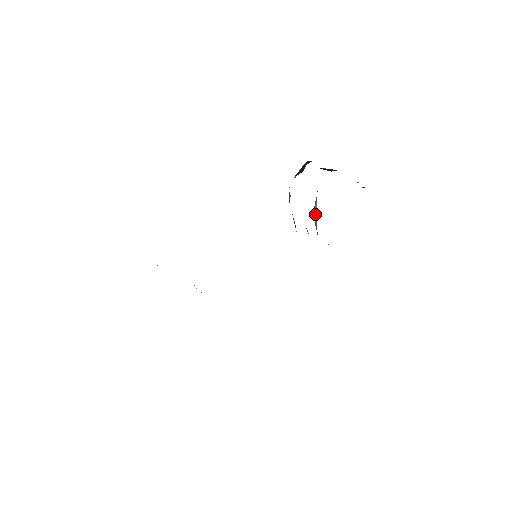
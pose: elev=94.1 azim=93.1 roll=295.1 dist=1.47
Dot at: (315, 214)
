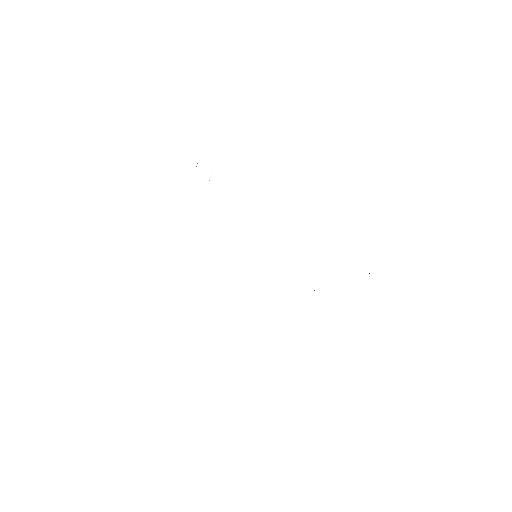
Dot at: occluded
